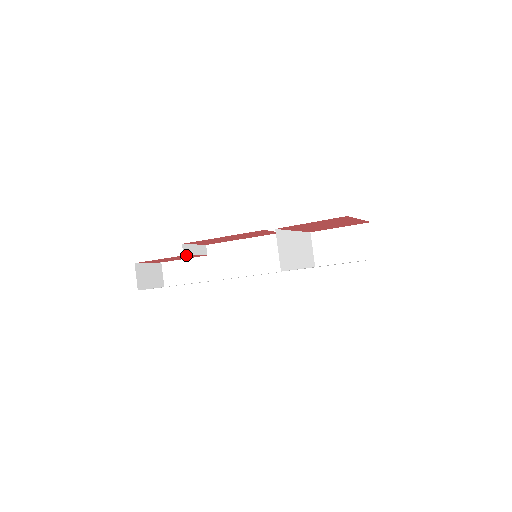
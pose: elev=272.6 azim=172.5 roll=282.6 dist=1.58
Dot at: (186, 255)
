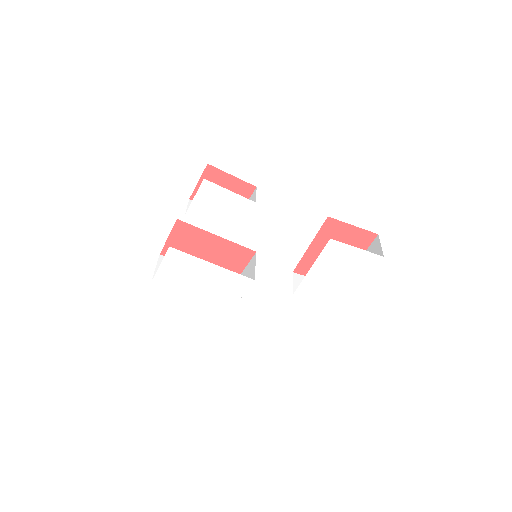
Dot at: (253, 190)
